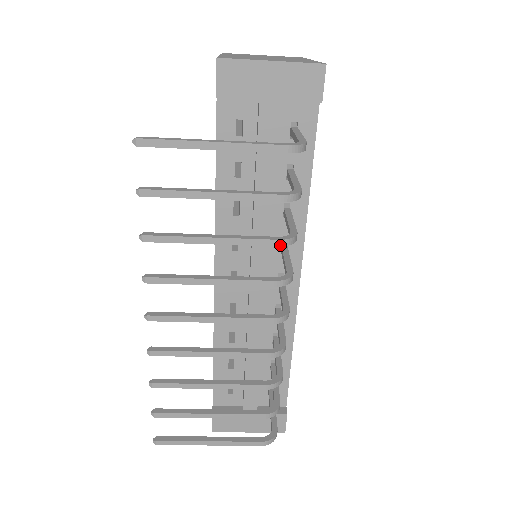
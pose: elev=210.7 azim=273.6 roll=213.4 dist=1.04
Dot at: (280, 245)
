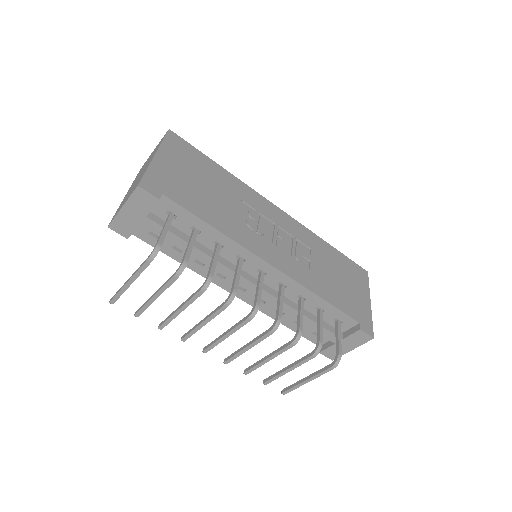
Dot at: (203, 292)
